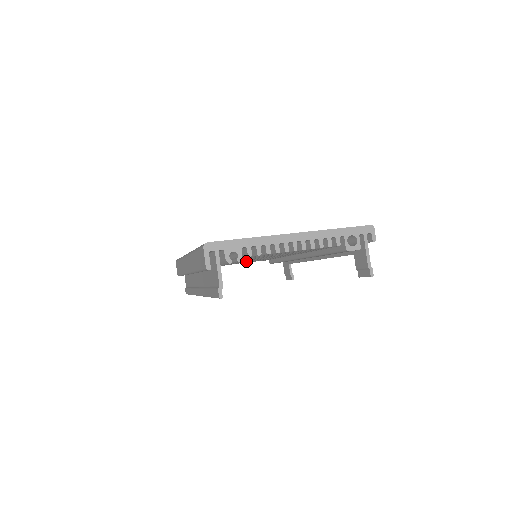
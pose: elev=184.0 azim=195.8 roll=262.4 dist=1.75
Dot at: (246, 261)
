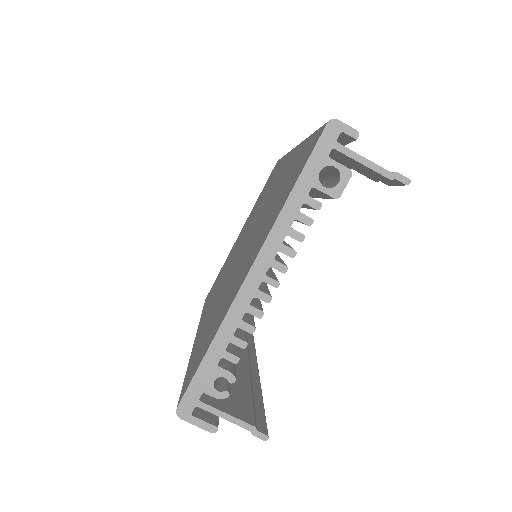
Dot at: occluded
